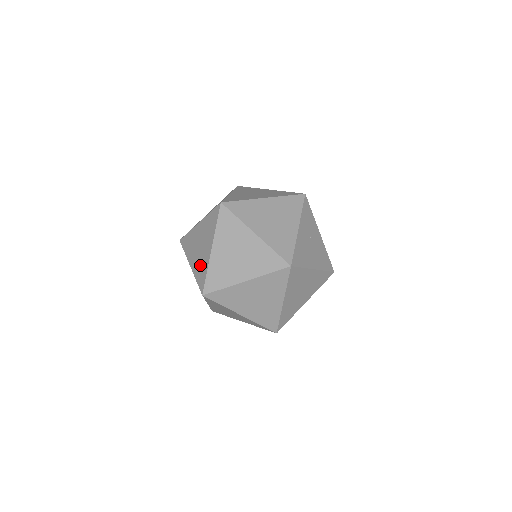
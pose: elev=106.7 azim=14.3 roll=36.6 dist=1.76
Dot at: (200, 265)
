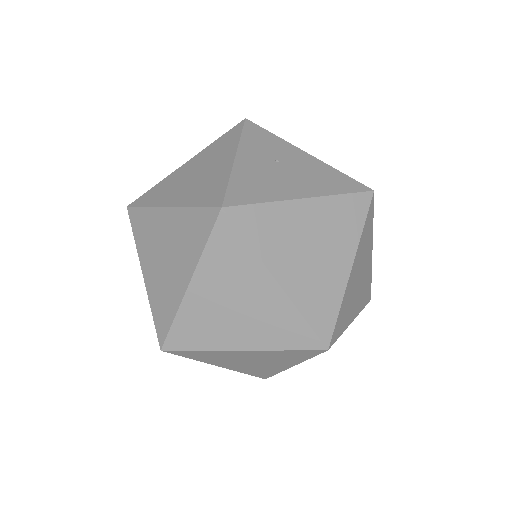
Dot at: occluded
